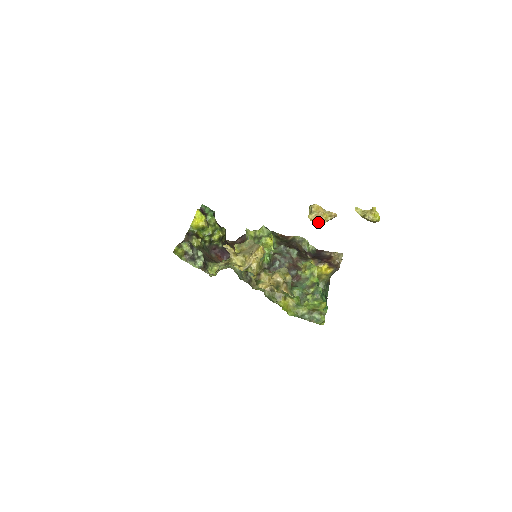
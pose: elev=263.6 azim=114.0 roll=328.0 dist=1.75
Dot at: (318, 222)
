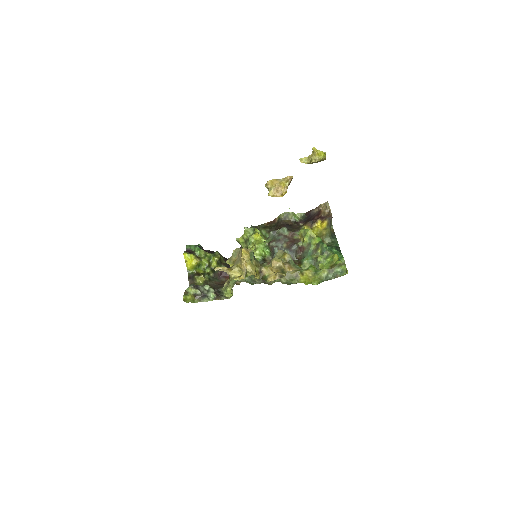
Dot at: (280, 194)
